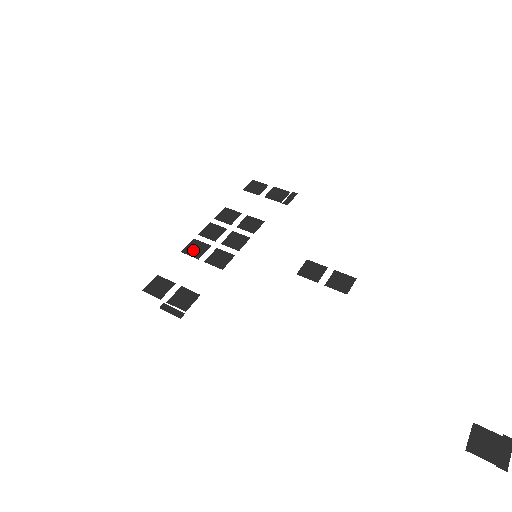
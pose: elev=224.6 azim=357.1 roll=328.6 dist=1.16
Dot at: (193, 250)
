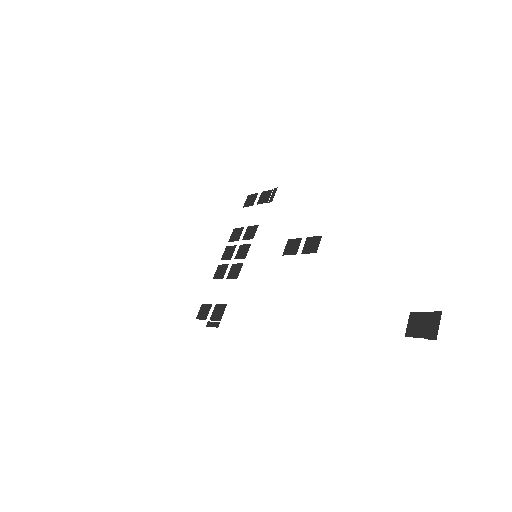
Dot at: (219, 274)
